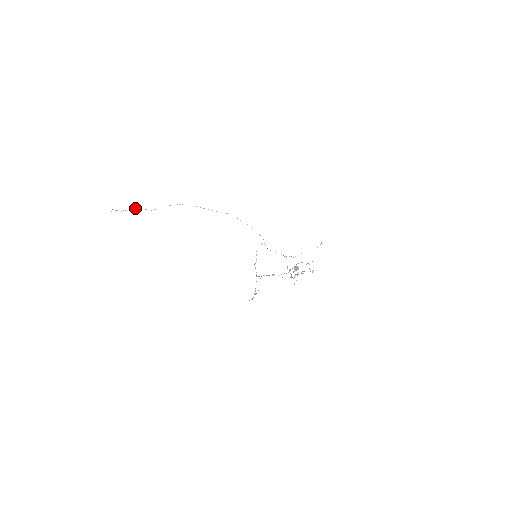
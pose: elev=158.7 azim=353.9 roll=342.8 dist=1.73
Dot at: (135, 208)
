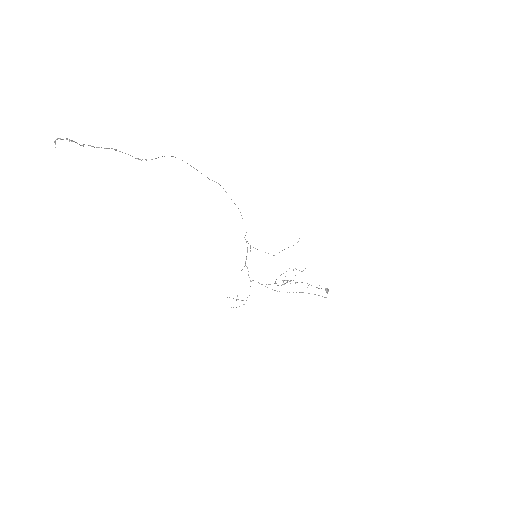
Dot at: occluded
